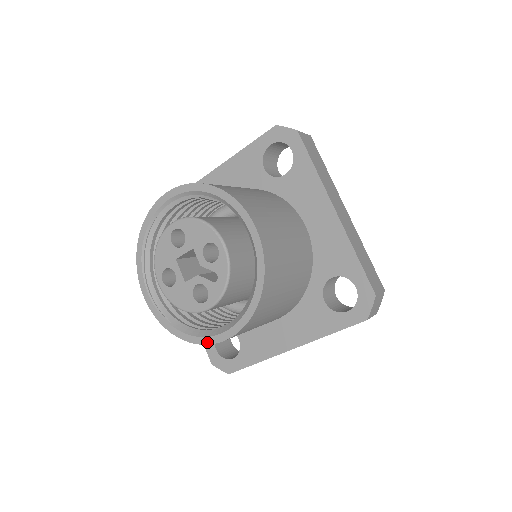
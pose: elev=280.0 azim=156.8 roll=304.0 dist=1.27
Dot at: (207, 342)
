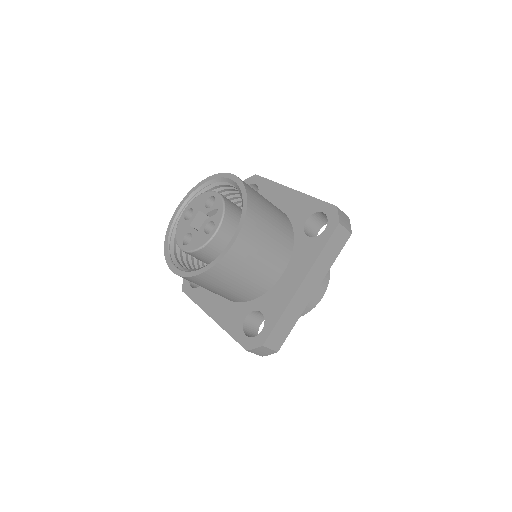
Dot at: (222, 256)
